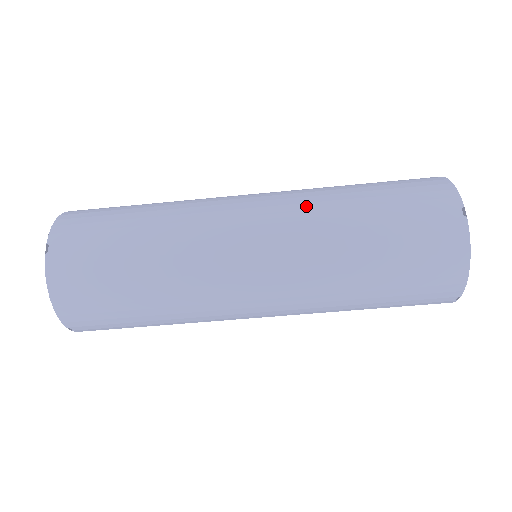
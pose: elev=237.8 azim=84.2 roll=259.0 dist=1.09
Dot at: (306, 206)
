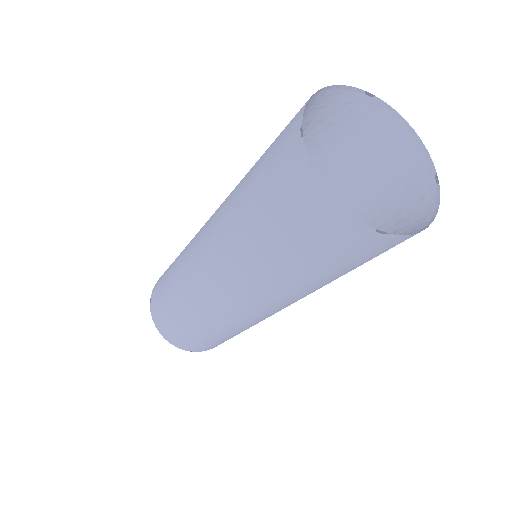
Dot at: (225, 203)
